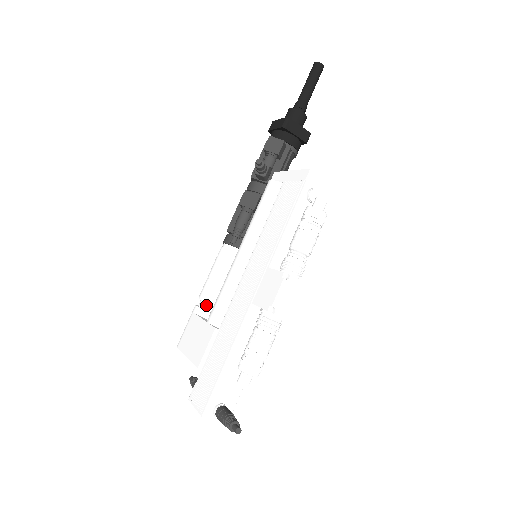
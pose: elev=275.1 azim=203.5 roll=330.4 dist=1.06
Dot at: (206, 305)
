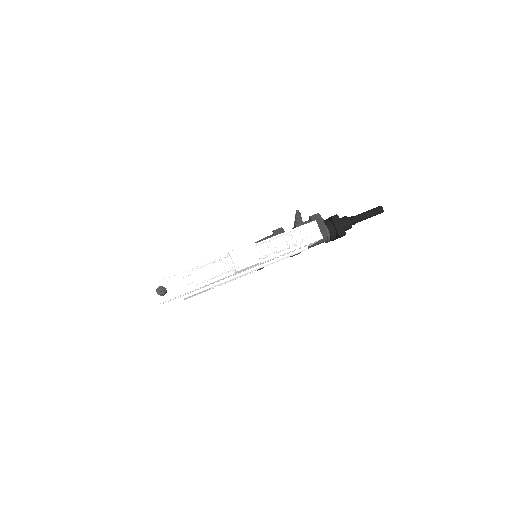
Dot at: occluded
